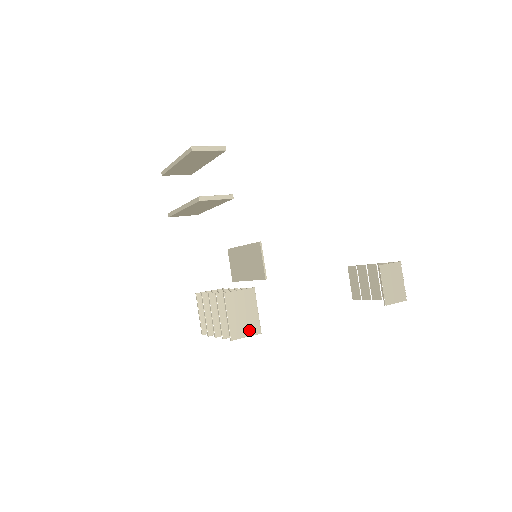
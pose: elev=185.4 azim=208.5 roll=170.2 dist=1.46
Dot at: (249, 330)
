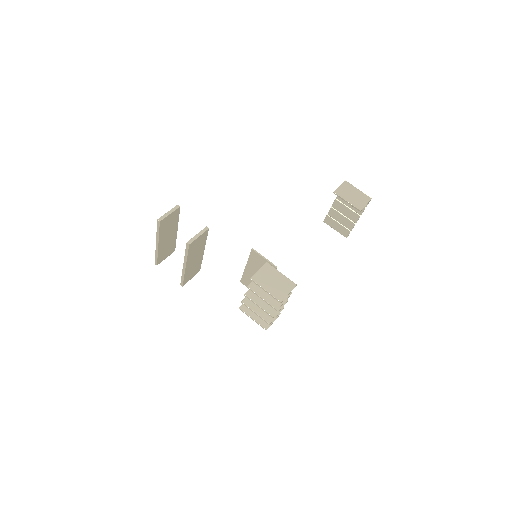
Dot at: (287, 288)
